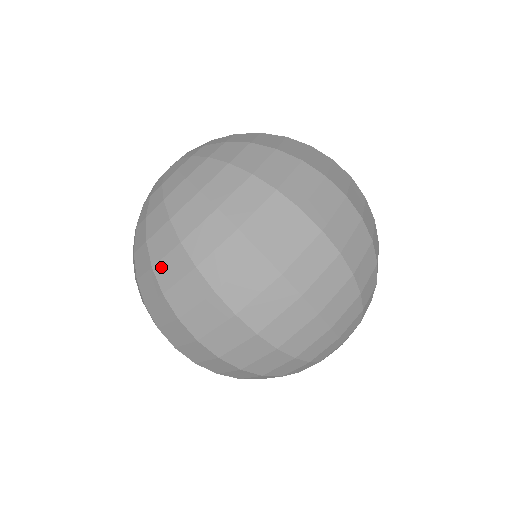
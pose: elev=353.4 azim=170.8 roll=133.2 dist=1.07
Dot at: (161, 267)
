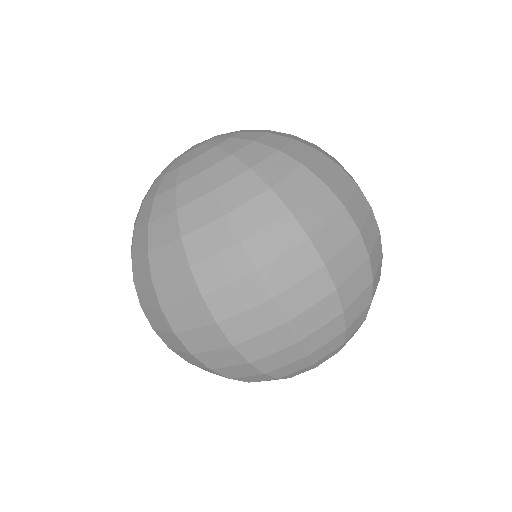
Dot at: (283, 186)
